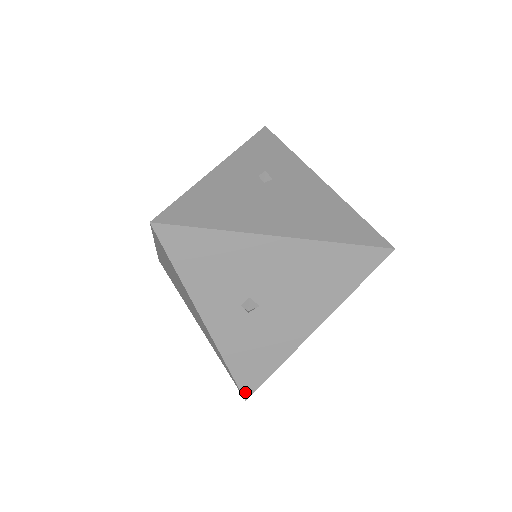
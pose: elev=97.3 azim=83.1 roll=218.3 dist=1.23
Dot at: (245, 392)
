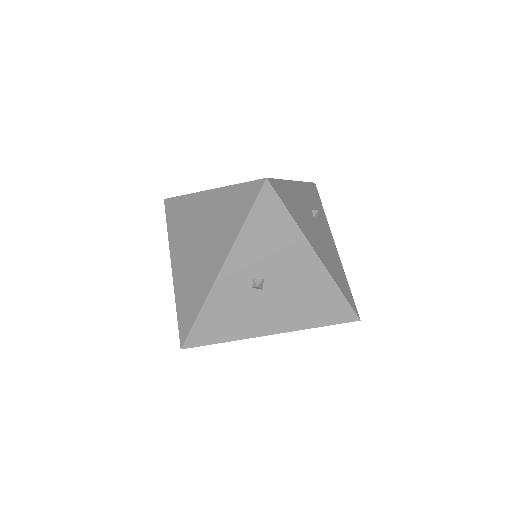
Dot at: (188, 342)
